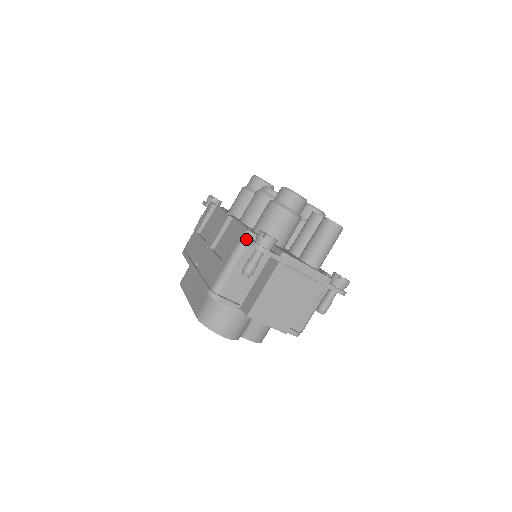
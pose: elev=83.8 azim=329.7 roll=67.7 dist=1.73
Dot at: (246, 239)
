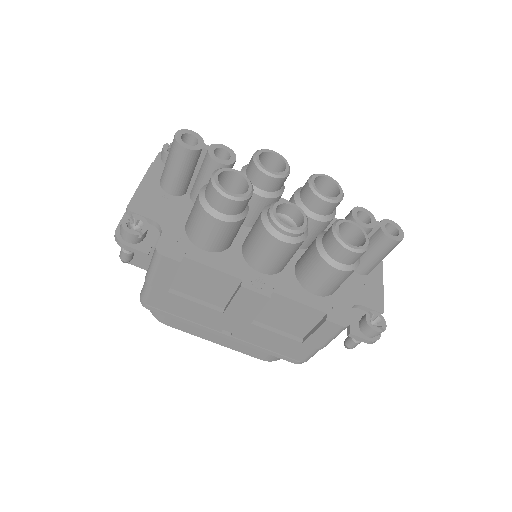
Dot at: (352, 337)
